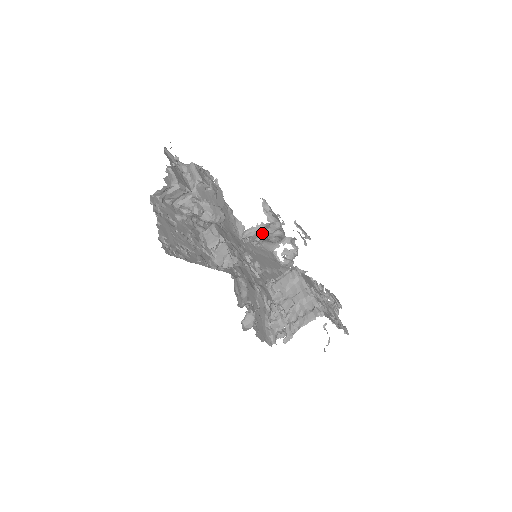
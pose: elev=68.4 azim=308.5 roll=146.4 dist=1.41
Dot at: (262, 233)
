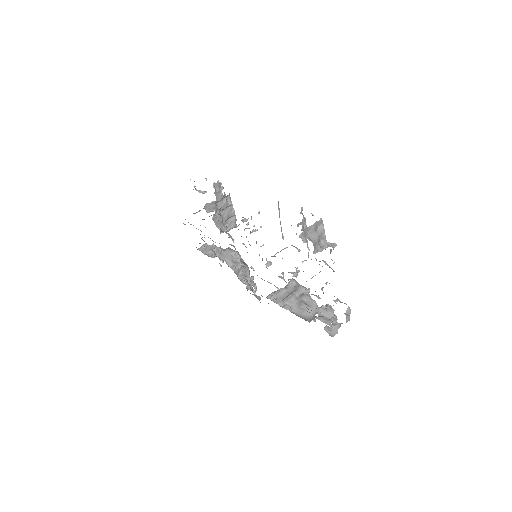
Dot at: (287, 295)
